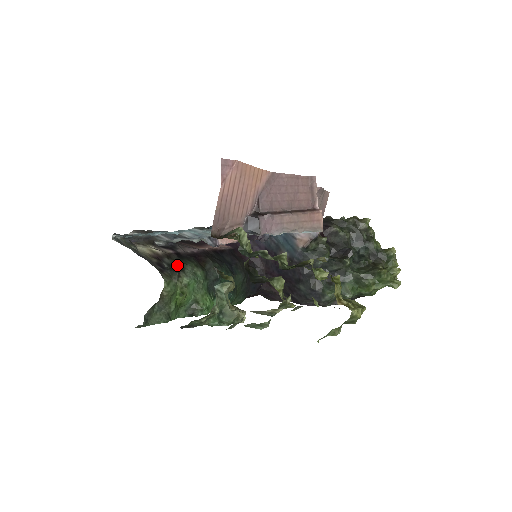
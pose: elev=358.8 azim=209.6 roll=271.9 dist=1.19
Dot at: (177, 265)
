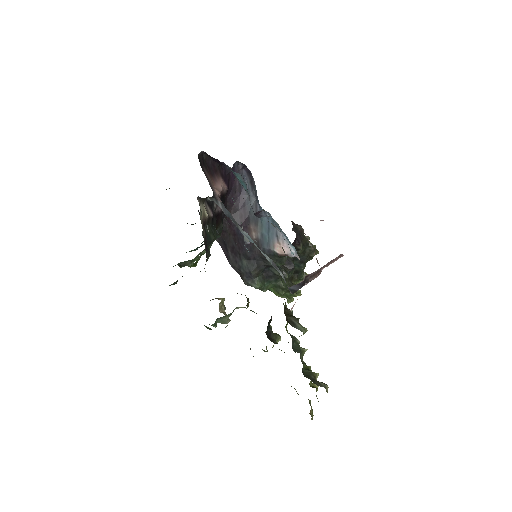
Dot at: (209, 236)
